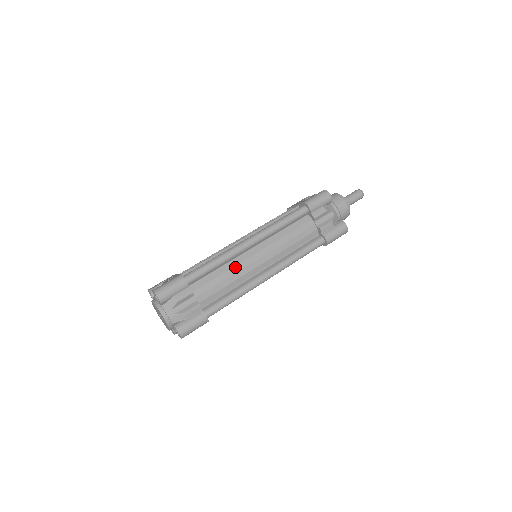
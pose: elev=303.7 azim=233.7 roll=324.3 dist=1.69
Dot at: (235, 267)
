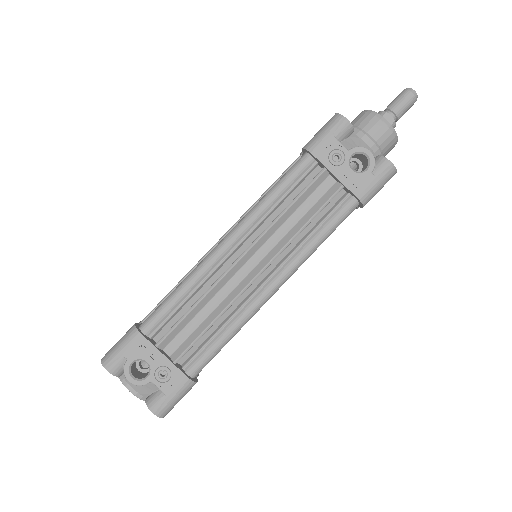
Dot at: occluded
